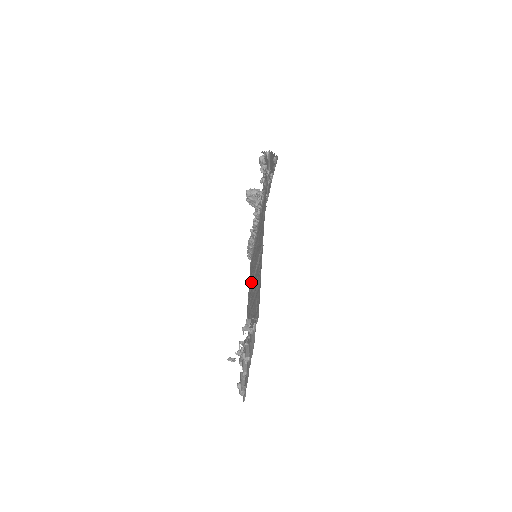
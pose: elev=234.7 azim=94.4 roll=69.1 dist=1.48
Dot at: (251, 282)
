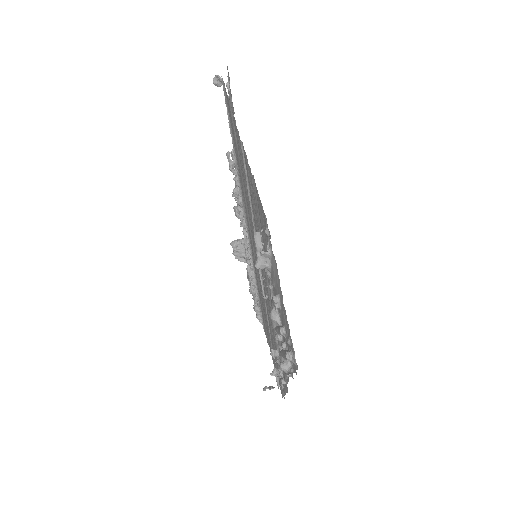
Dot at: (266, 314)
